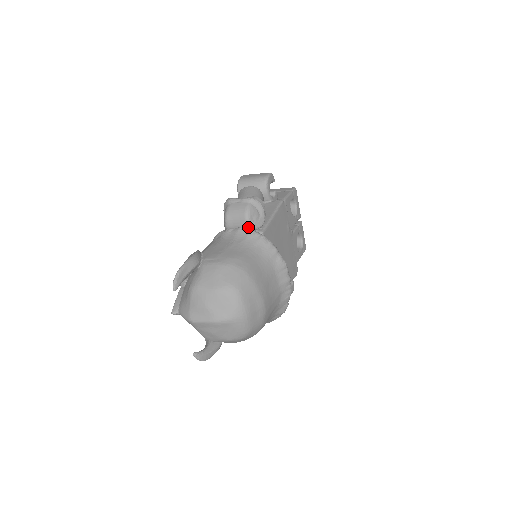
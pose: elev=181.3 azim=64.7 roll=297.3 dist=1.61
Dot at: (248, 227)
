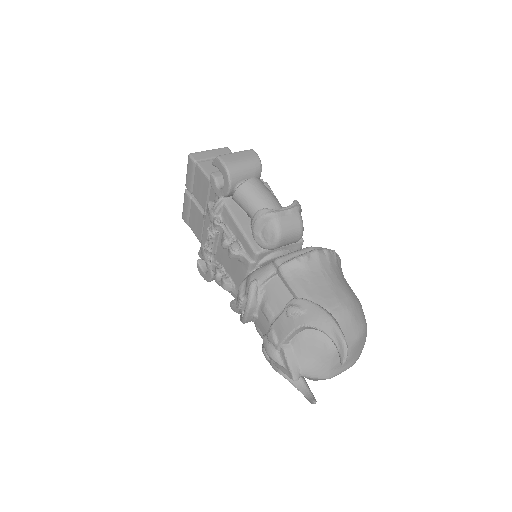
Dot at: occluded
